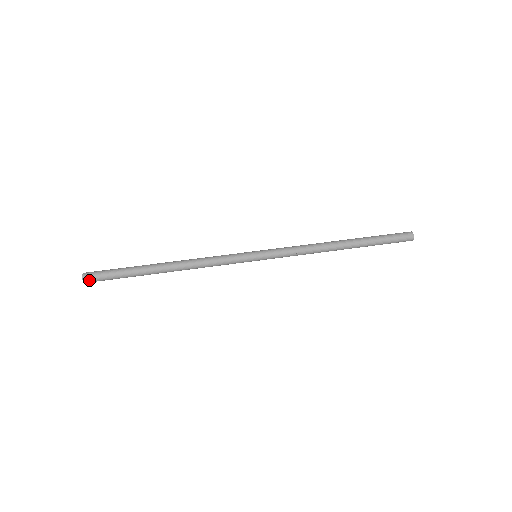
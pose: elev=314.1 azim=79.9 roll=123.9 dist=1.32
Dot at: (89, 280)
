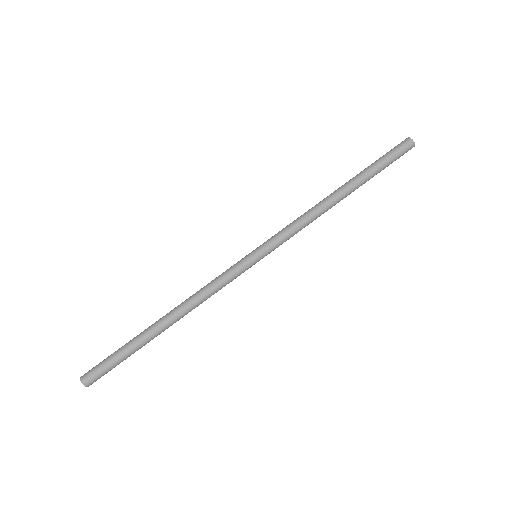
Dot at: occluded
